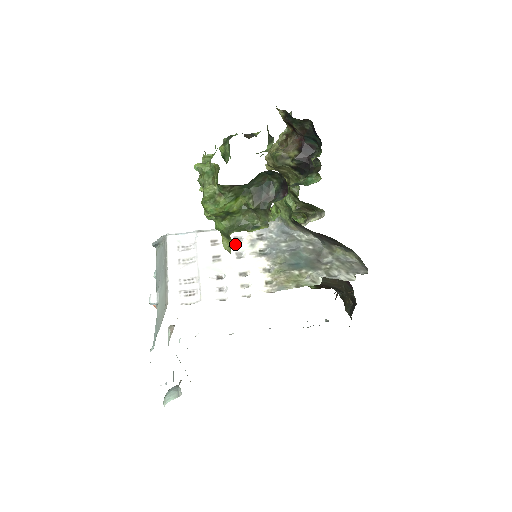
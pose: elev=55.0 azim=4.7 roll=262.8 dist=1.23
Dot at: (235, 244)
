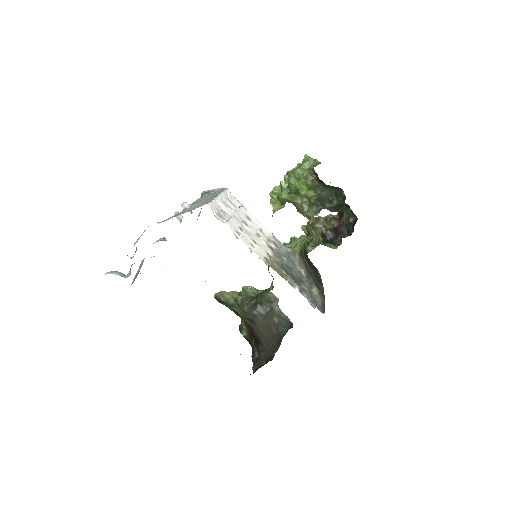
Dot at: (259, 231)
